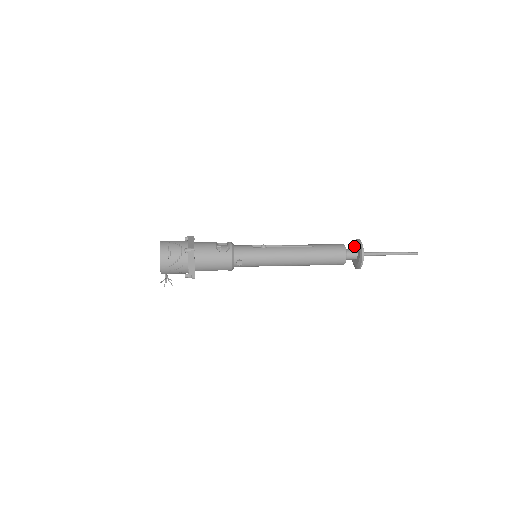
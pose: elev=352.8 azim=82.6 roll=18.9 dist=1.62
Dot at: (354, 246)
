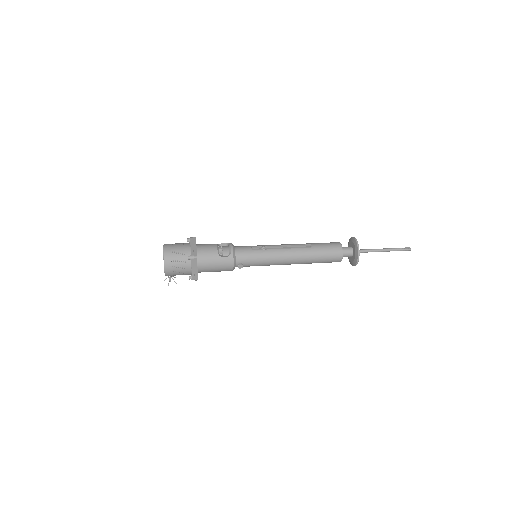
Dot at: (350, 243)
